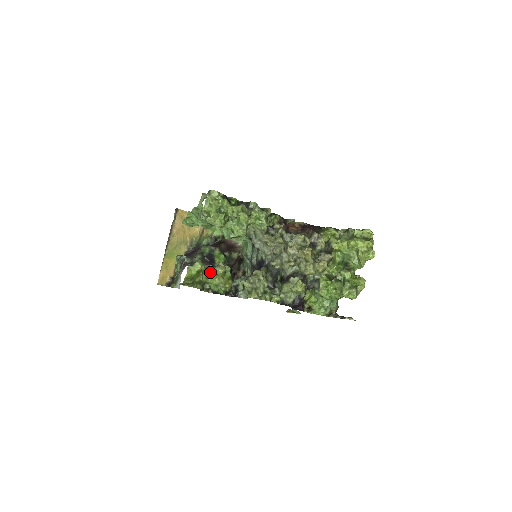
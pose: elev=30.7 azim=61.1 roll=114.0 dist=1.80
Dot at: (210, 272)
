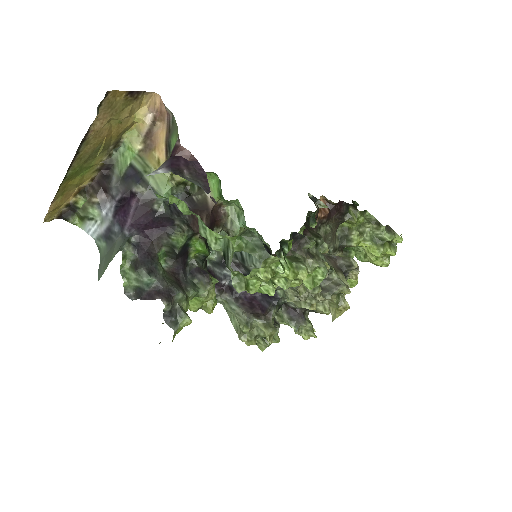
Dot at: (190, 298)
